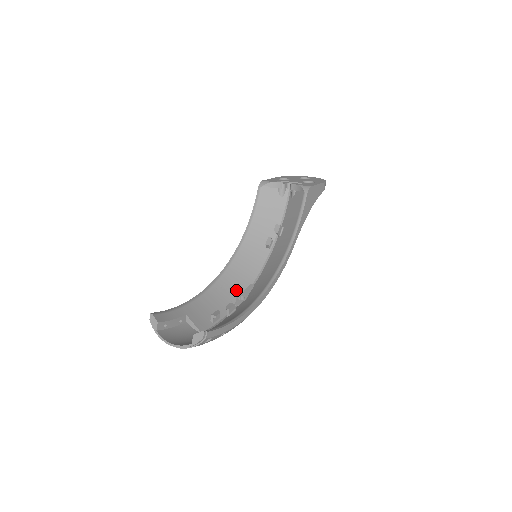
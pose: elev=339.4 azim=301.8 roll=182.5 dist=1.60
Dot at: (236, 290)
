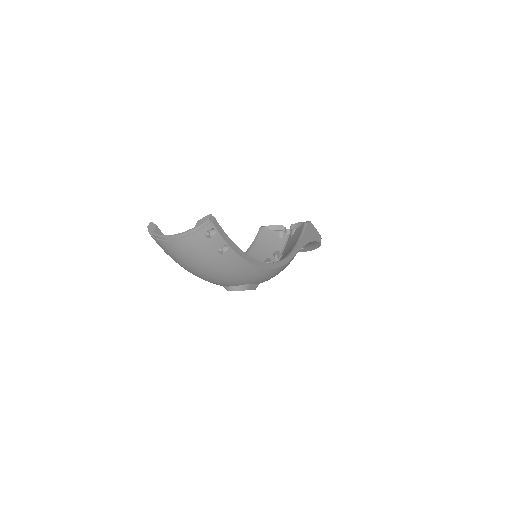
Dot at: occluded
